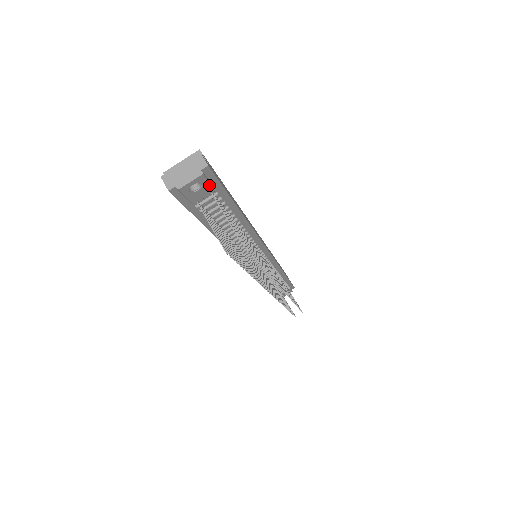
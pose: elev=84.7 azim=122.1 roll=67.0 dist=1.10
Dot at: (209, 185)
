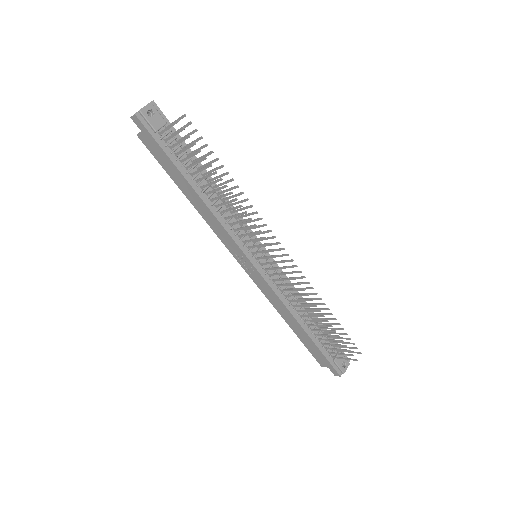
Dot at: (160, 115)
